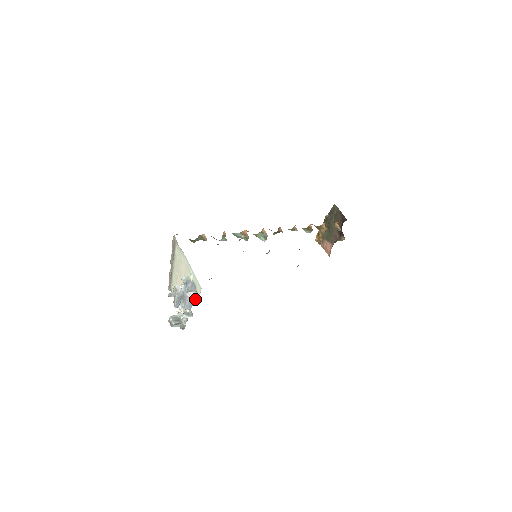
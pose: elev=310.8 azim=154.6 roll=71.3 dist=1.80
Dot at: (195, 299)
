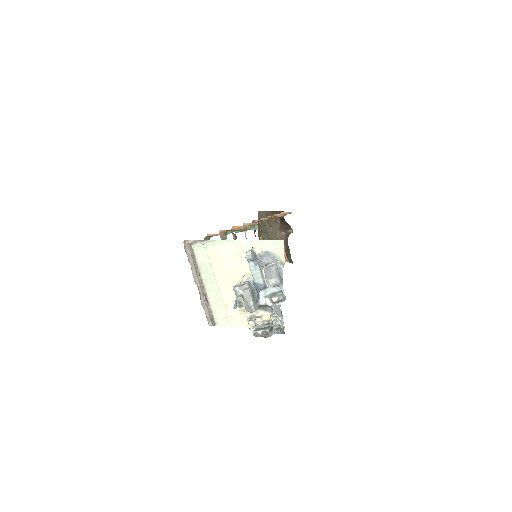
Dot at: (281, 264)
